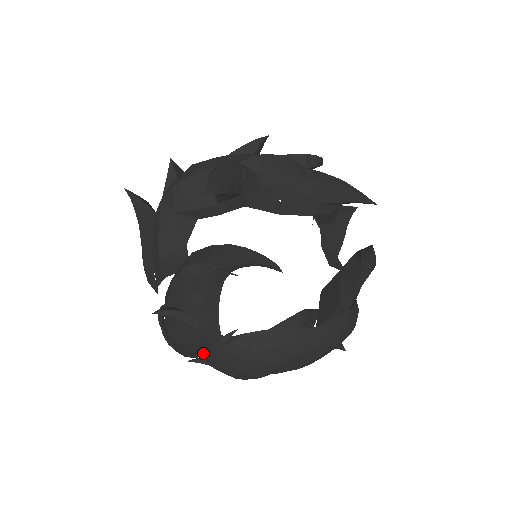
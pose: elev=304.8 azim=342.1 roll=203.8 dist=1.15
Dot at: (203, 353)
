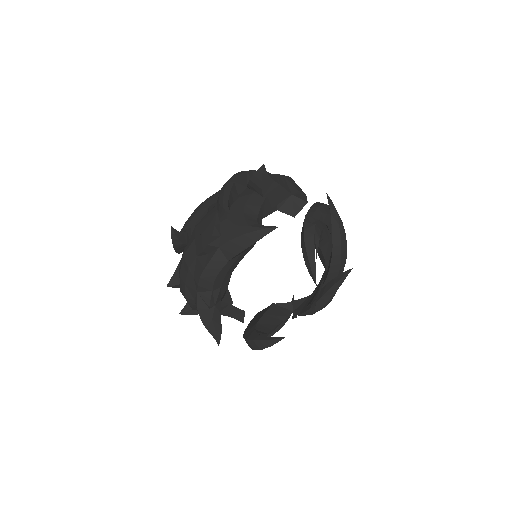
Dot at: occluded
